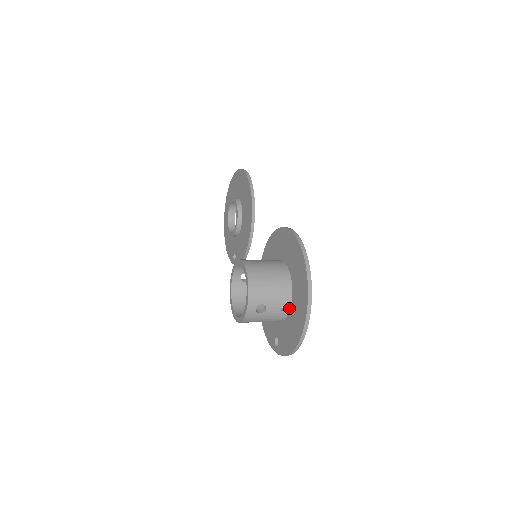
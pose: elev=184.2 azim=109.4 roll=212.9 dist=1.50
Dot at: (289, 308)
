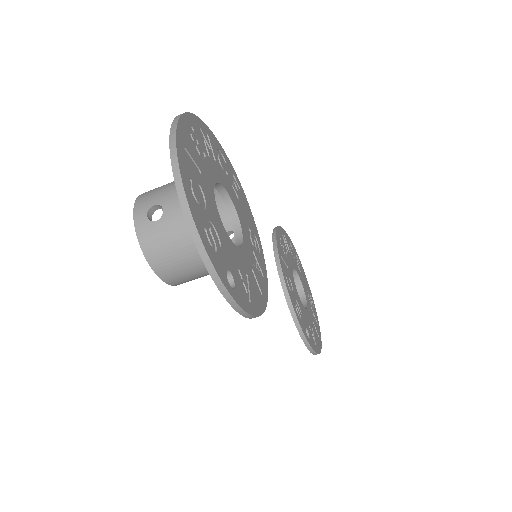
Dot at: occluded
